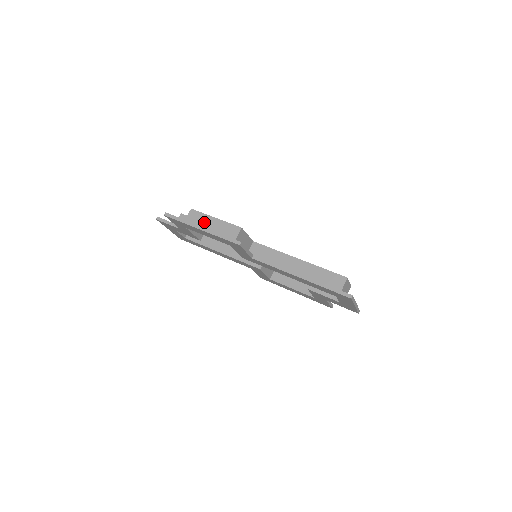
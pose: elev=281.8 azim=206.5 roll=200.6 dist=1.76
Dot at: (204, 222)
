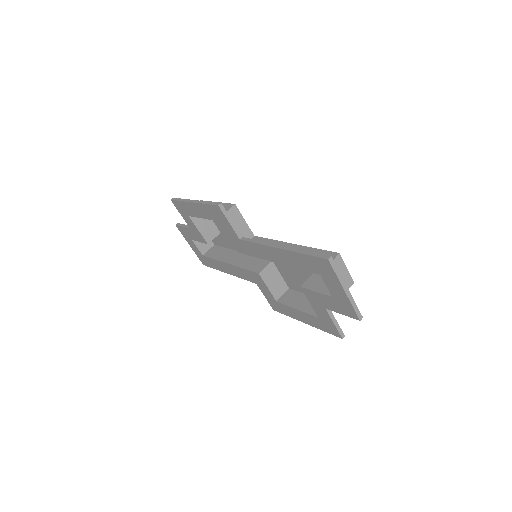
Dot at: occluded
